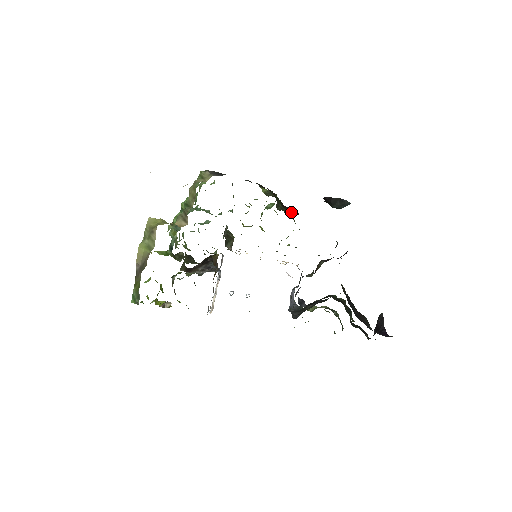
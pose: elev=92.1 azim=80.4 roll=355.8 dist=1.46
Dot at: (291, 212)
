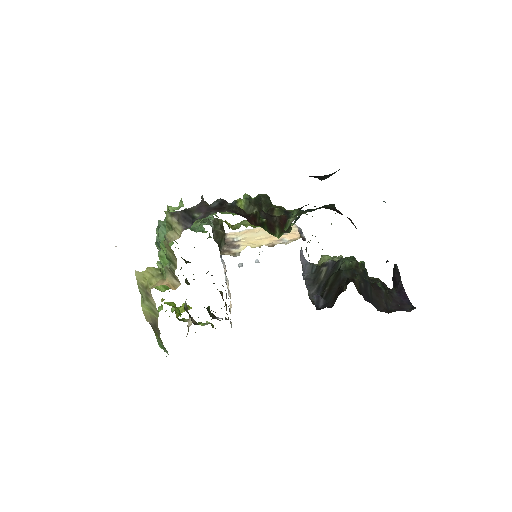
Dot at: (281, 230)
